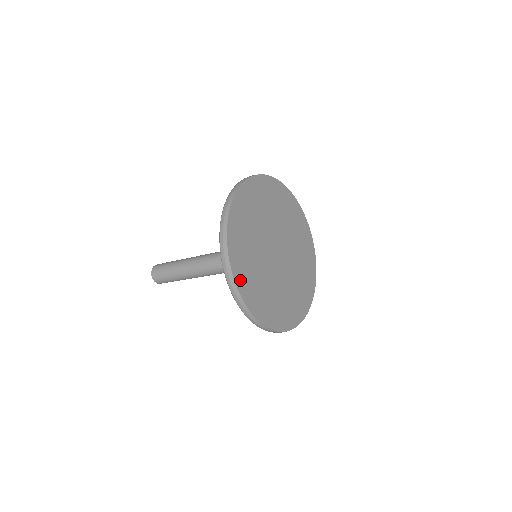
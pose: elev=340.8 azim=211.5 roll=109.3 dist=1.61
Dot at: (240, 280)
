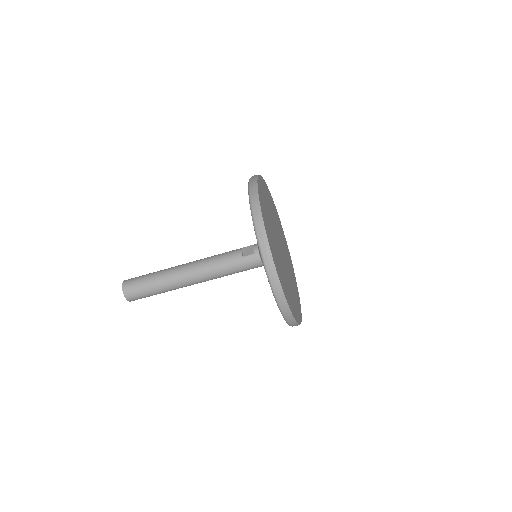
Dot at: (289, 303)
